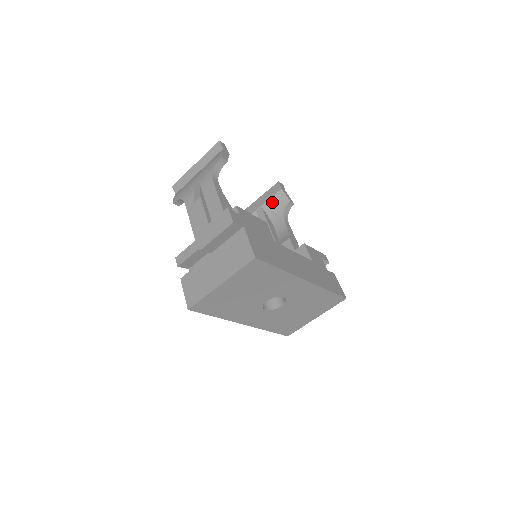
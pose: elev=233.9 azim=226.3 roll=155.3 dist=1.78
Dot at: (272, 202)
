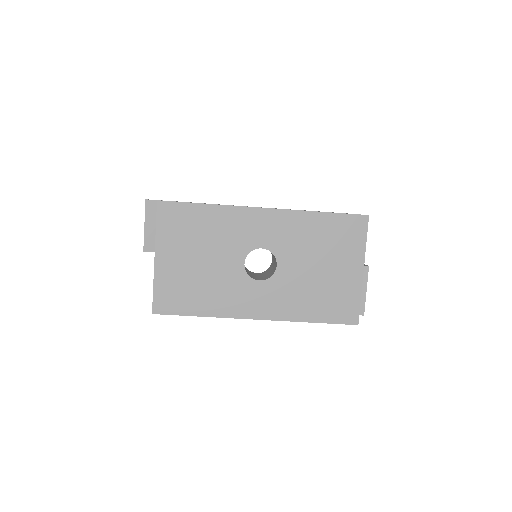
Dot at: occluded
